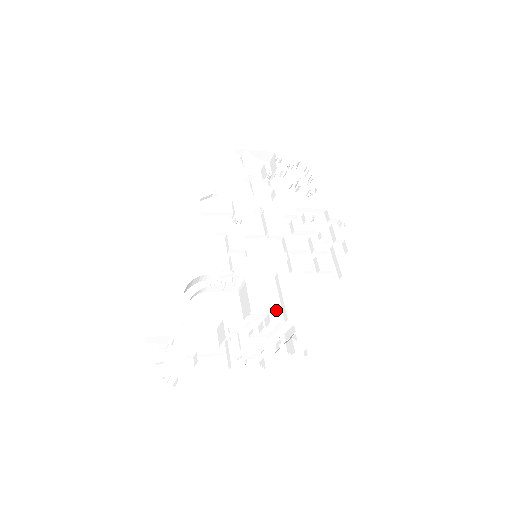
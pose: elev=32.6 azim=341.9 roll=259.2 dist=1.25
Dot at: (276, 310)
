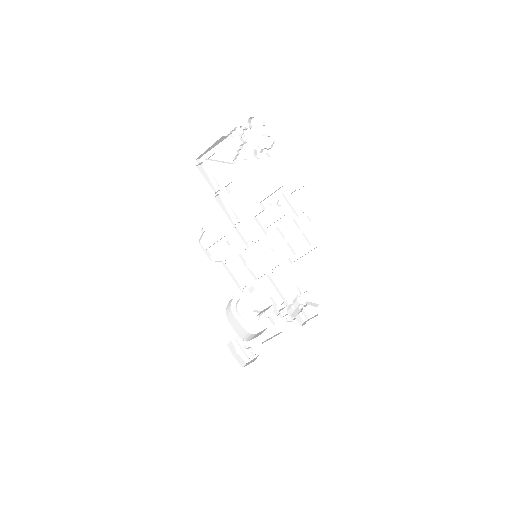
Dot at: (284, 297)
